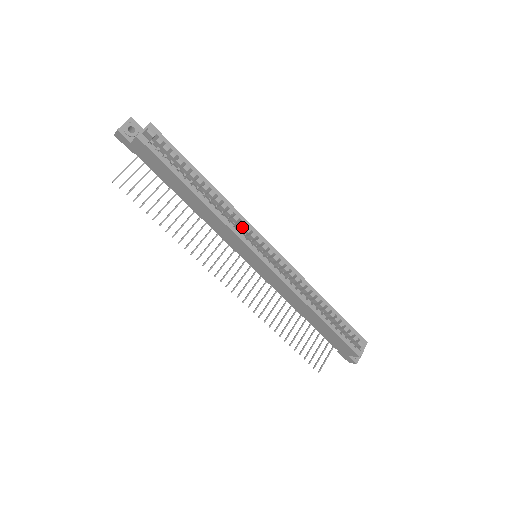
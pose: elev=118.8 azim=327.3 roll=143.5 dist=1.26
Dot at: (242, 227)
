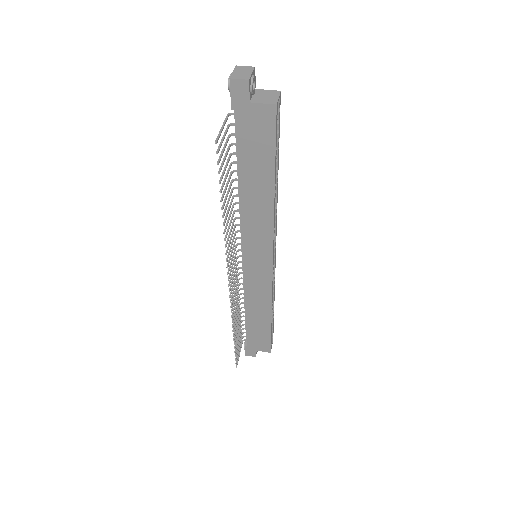
Dot at: occluded
